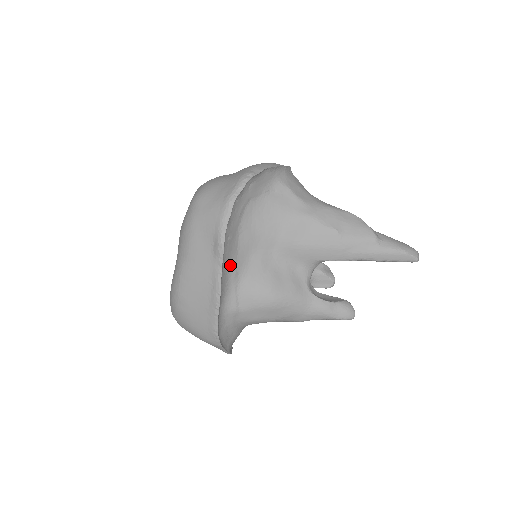
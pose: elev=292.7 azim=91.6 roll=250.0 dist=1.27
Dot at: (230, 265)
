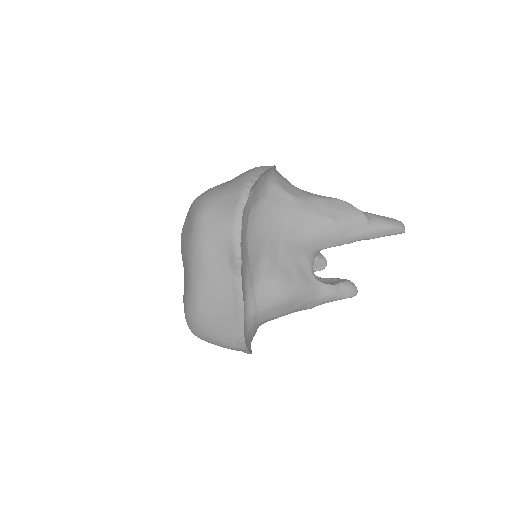
Dot at: (245, 273)
